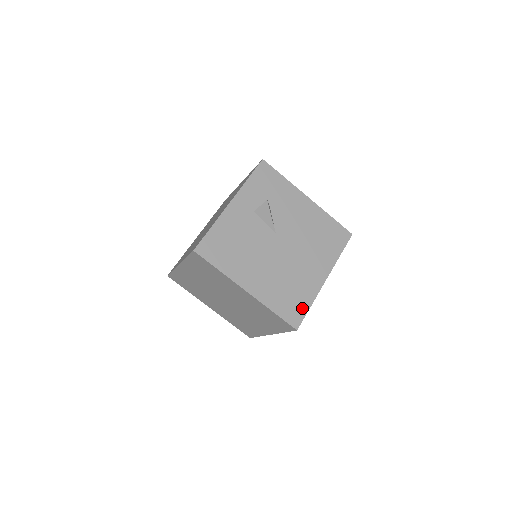
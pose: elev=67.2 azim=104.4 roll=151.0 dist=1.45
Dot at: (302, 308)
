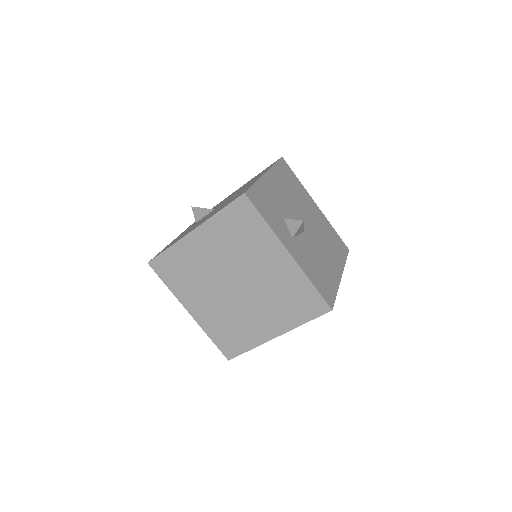
Dot at: occluded
